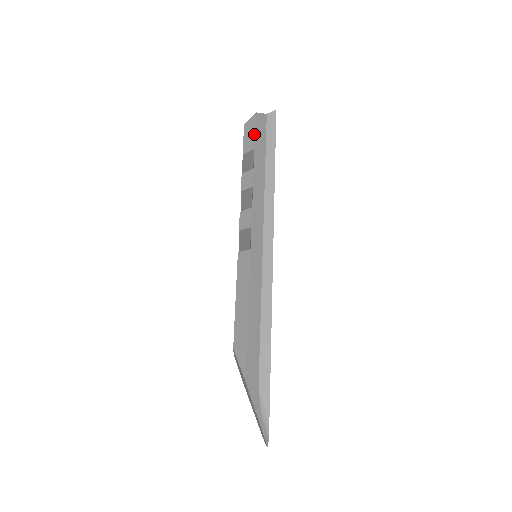
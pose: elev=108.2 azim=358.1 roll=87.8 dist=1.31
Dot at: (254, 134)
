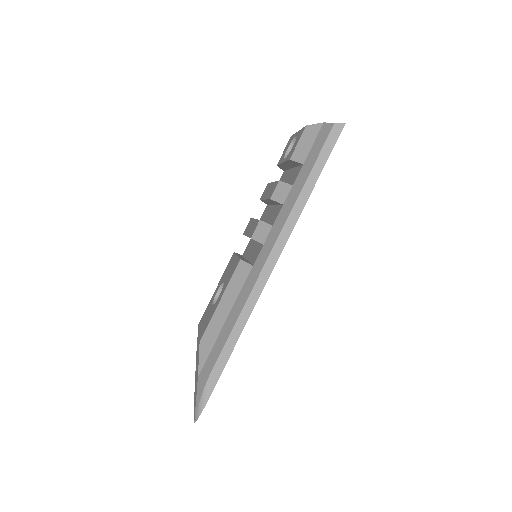
Dot at: (311, 147)
